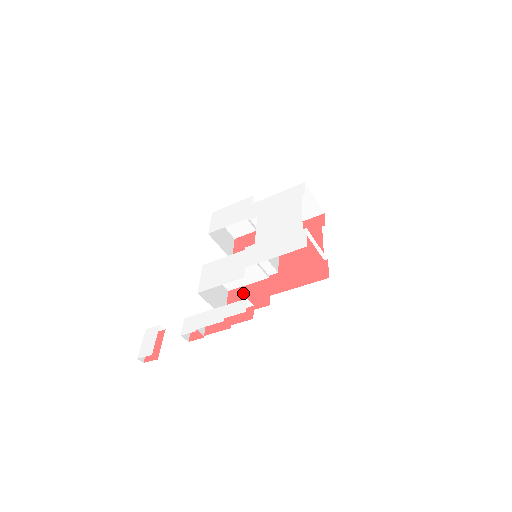
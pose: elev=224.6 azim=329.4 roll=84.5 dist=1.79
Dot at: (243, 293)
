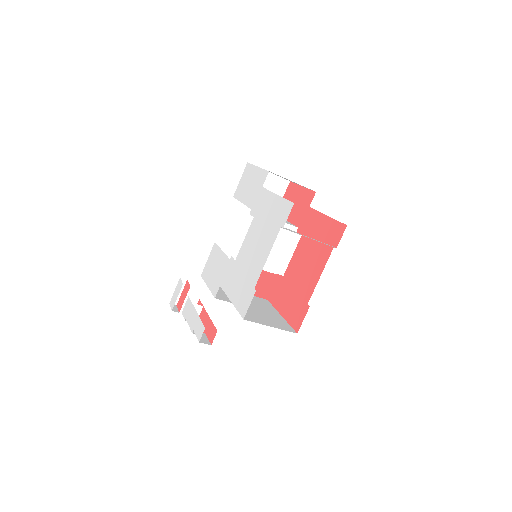
Dot at: occluded
